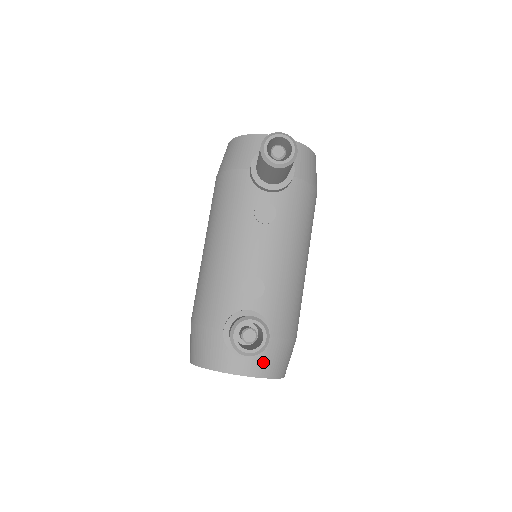
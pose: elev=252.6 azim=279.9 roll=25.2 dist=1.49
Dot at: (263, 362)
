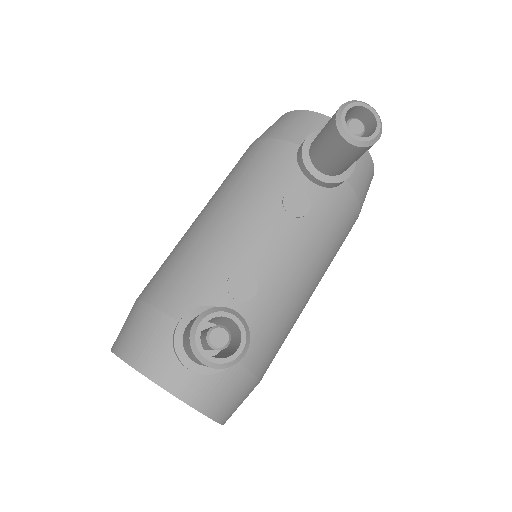
Dot at: (210, 390)
